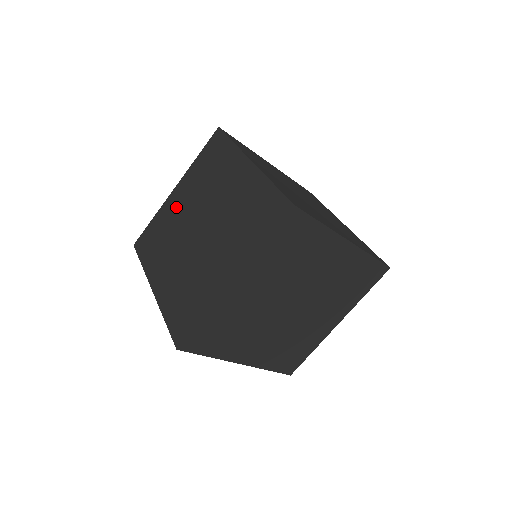
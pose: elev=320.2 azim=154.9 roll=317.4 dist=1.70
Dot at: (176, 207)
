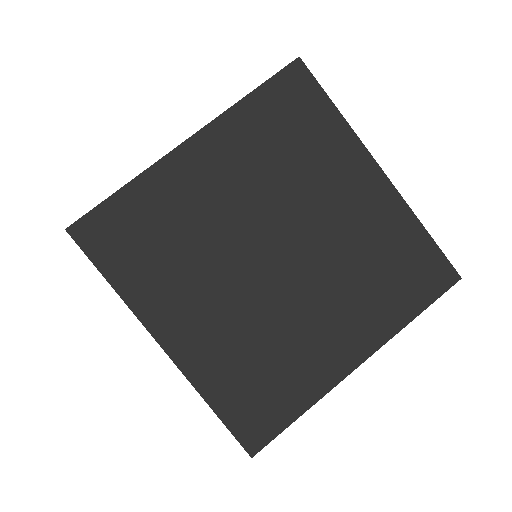
Dot at: (202, 187)
